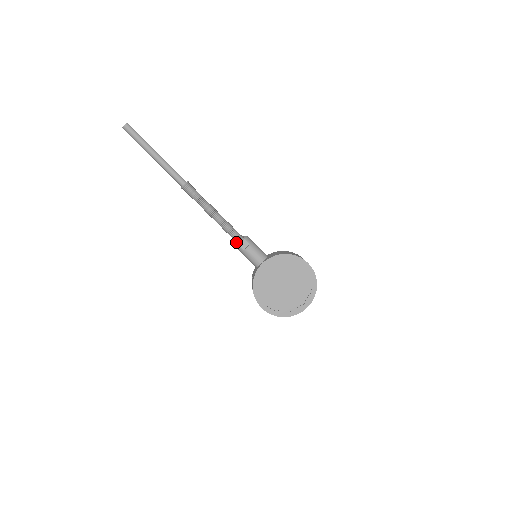
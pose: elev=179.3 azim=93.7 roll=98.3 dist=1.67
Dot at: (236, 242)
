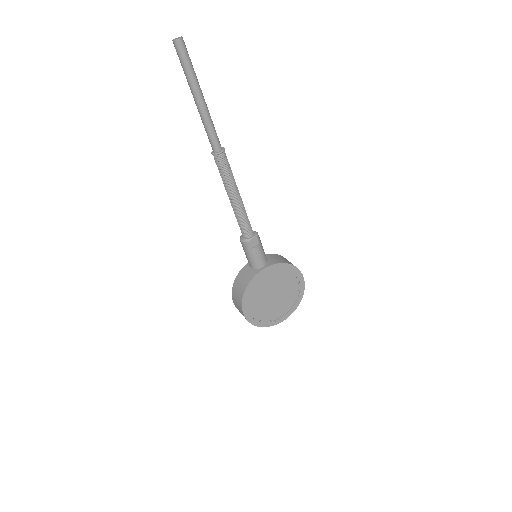
Dot at: (244, 236)
